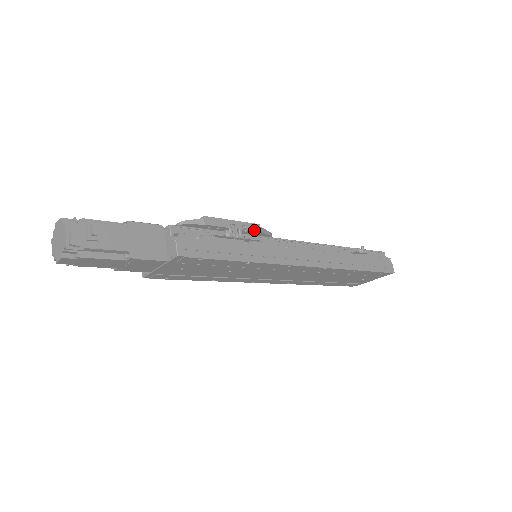
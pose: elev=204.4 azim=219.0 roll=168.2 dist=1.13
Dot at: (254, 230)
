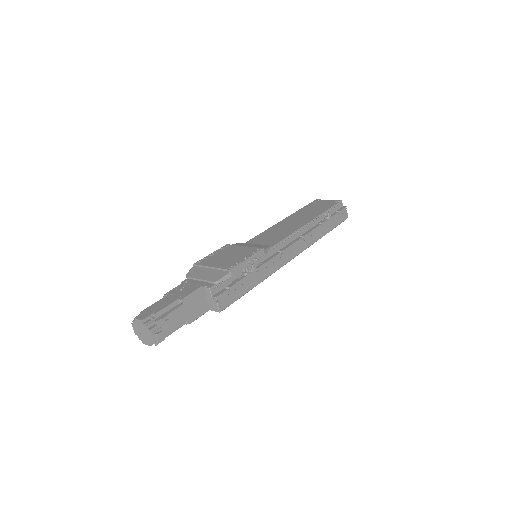
Dot at: (261, 256)
